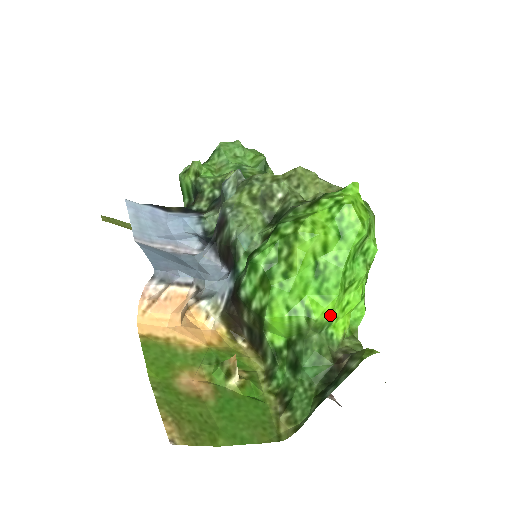
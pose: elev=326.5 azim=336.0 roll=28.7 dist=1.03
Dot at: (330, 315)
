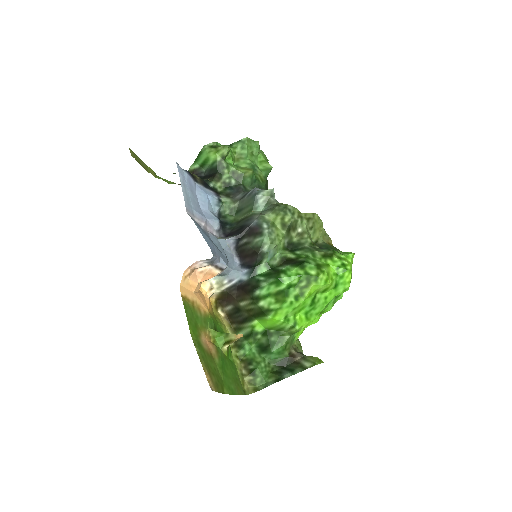
Dot at: occluded
